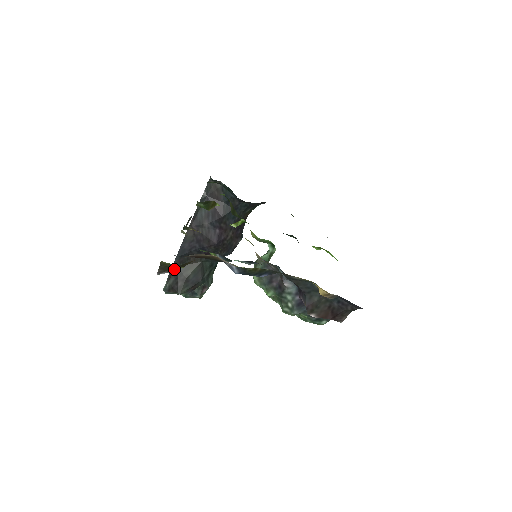
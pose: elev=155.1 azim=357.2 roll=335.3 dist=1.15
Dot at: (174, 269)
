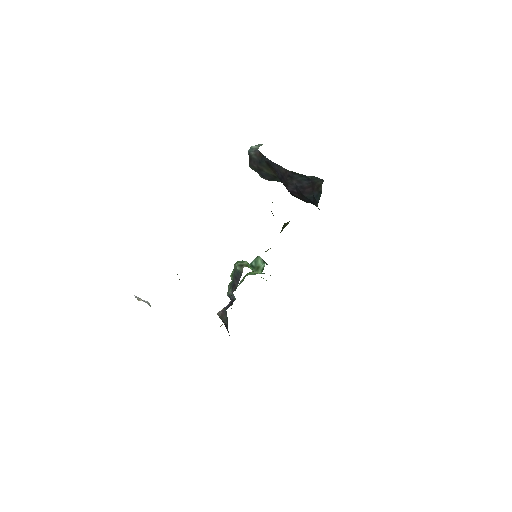
Dot at: occluded
